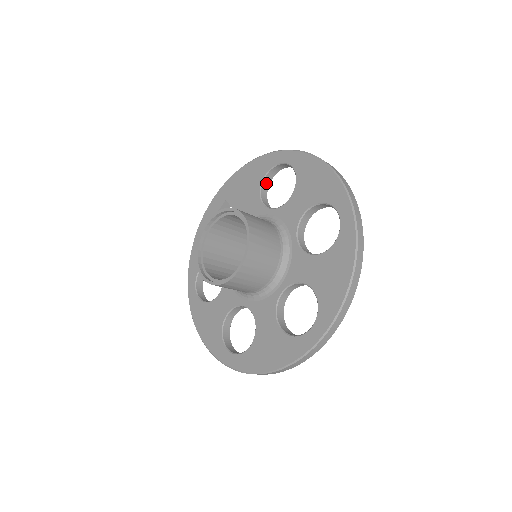
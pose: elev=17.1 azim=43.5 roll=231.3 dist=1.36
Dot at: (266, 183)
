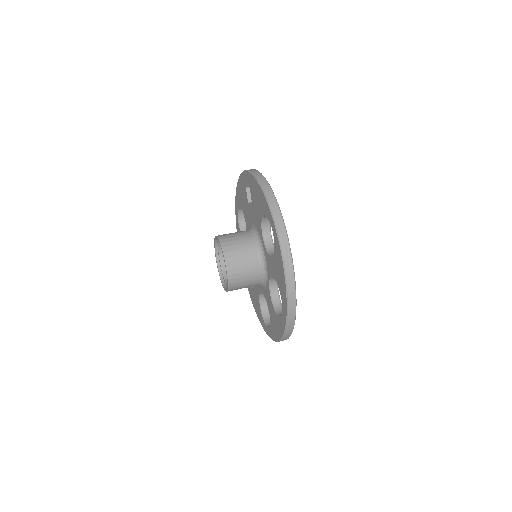
Dot at: occluded
